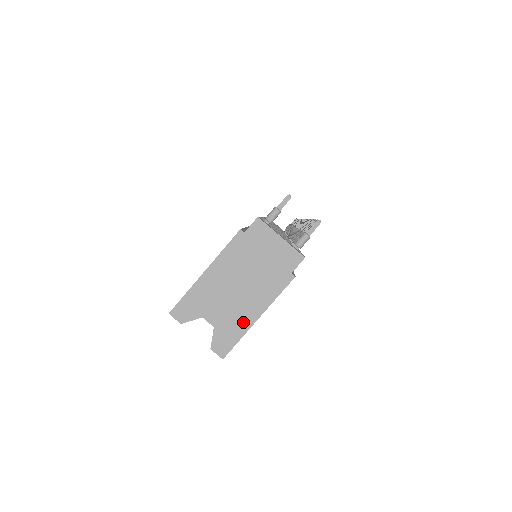
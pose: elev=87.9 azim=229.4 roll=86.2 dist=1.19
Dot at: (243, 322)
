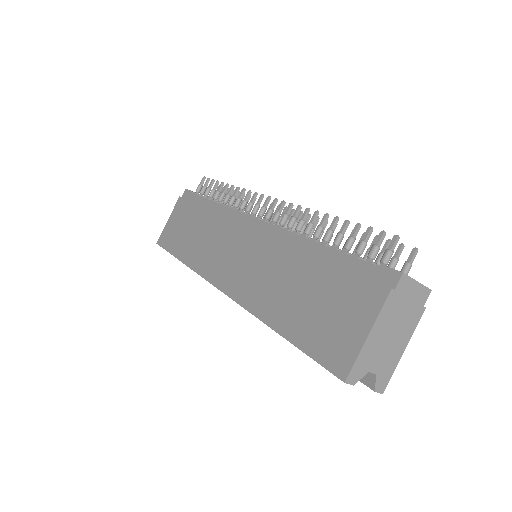
Dot at: (395, 359)
